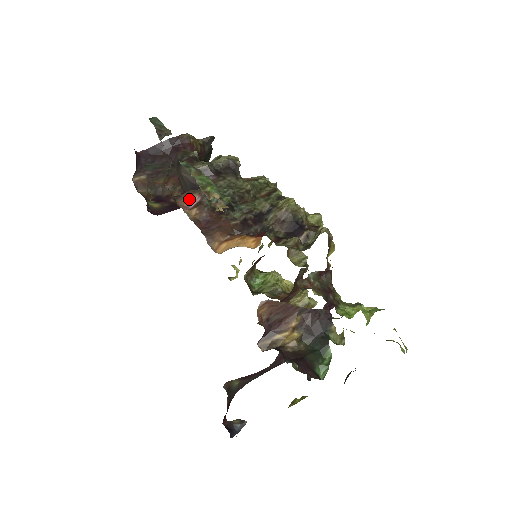
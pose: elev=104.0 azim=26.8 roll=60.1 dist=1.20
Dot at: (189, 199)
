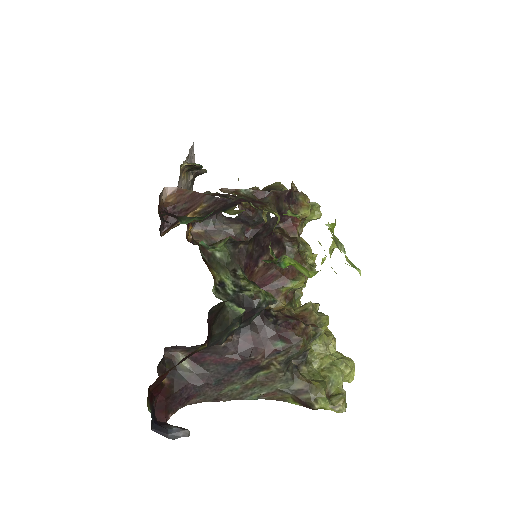
Dot at: occluded
